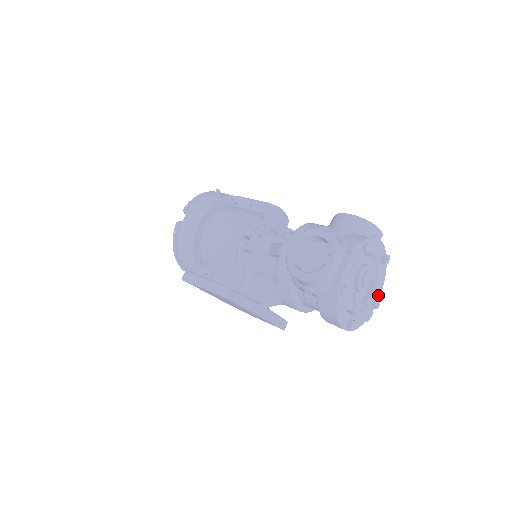
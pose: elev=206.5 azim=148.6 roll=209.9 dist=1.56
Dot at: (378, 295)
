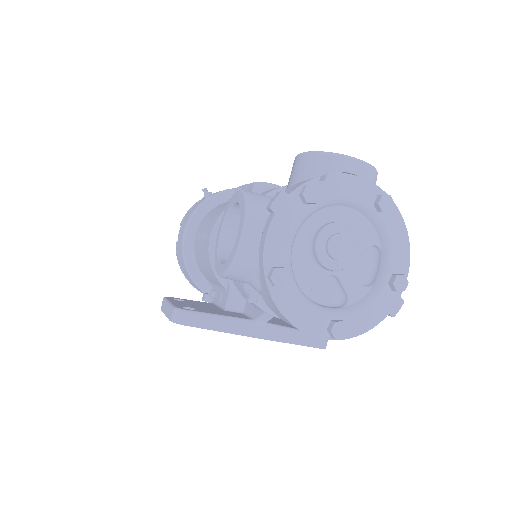
Dot at: (403, 267)
